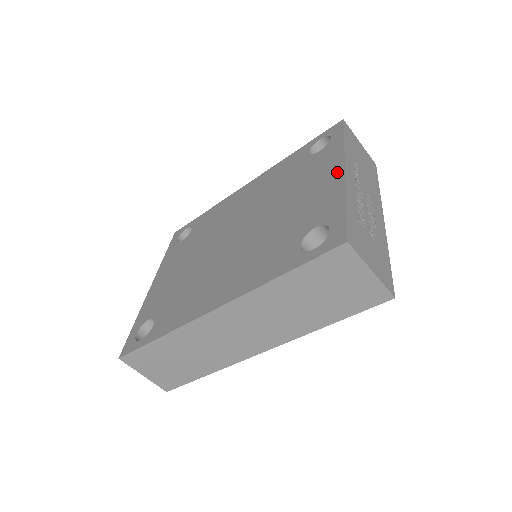
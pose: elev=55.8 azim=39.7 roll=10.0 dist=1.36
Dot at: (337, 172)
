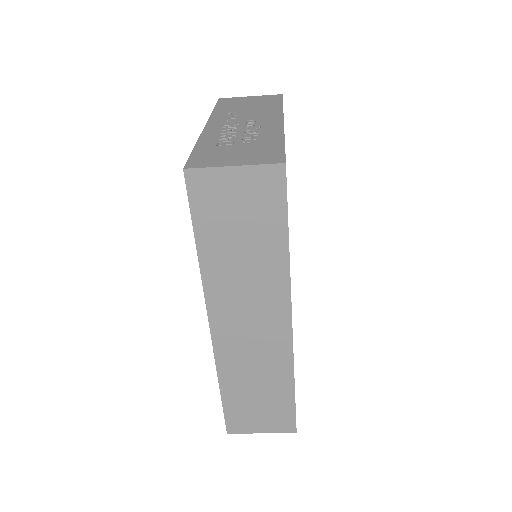
Dot at: occluded
